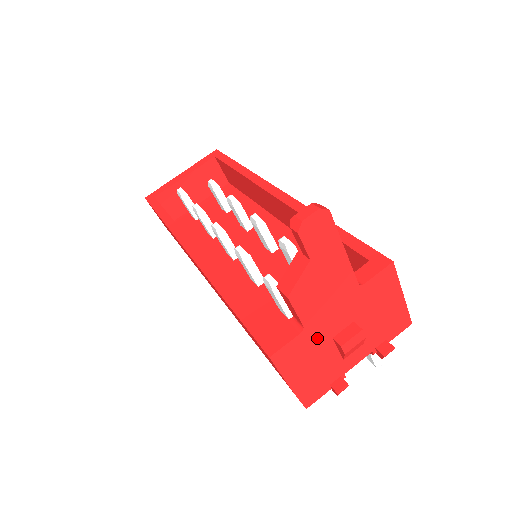
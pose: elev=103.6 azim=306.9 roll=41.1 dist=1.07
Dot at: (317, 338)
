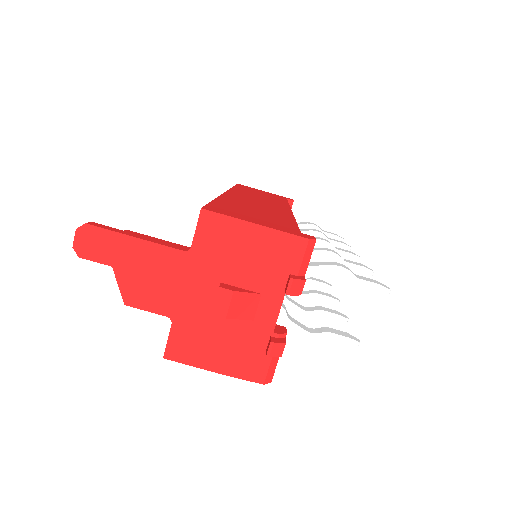
Dot at: (195, 318)
